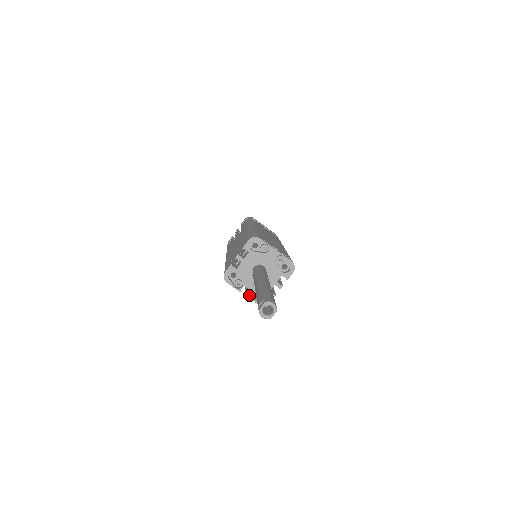
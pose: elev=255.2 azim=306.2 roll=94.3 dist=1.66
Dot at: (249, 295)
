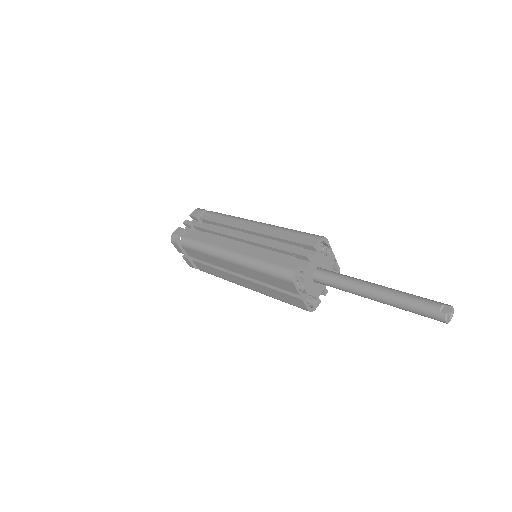
Dot at: occluded
